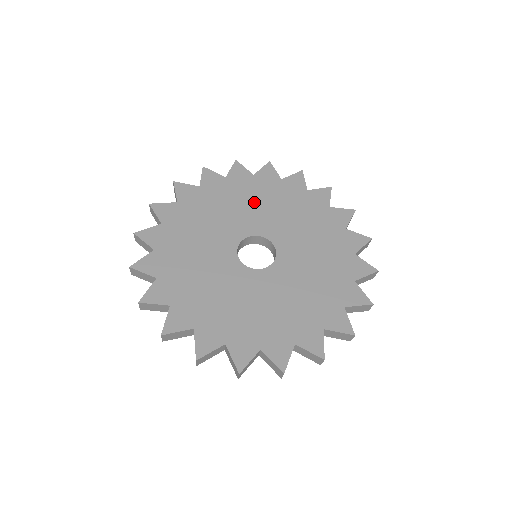
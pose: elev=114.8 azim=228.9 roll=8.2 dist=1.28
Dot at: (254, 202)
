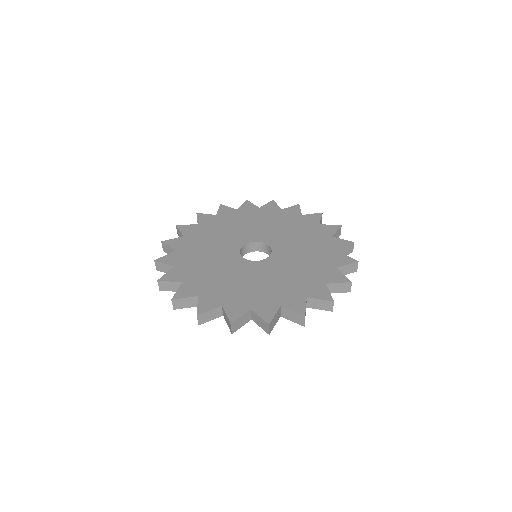
Dot at: (230, 228)
